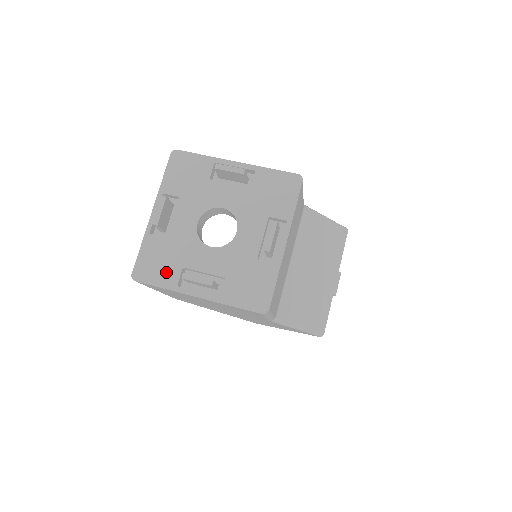
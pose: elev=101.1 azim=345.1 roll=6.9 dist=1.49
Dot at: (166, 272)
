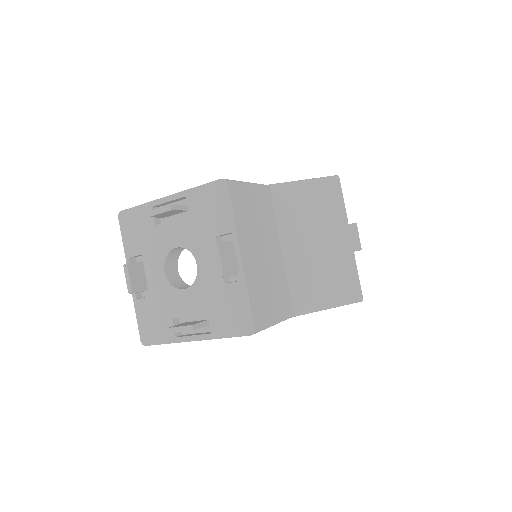
Dot at: (162, 328)
